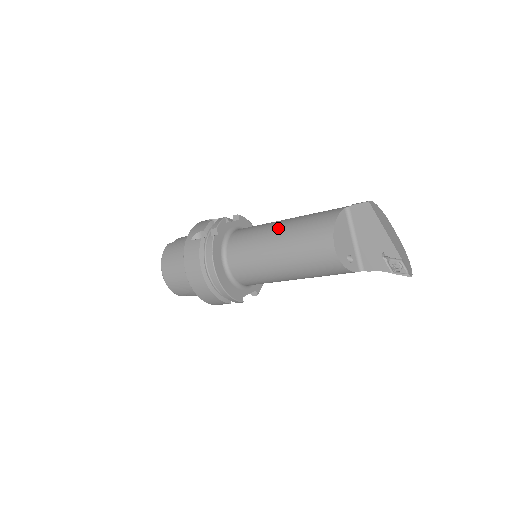
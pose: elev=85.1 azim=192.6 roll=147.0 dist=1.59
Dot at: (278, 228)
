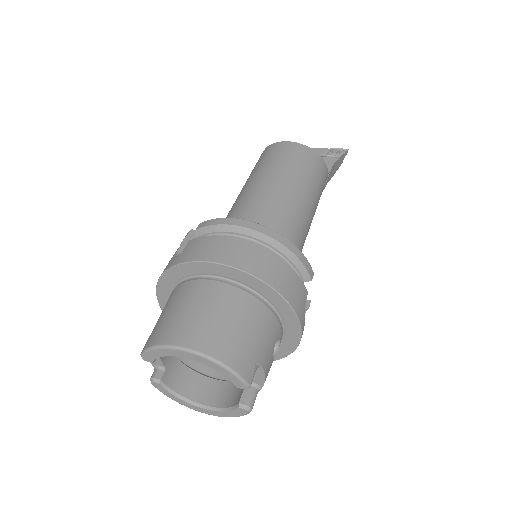
Dot at: (242, 189)
